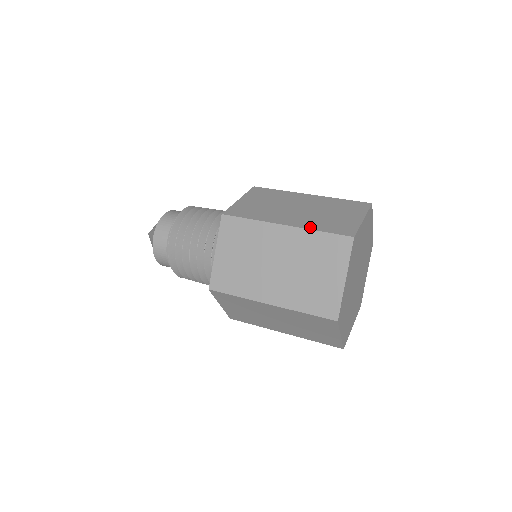
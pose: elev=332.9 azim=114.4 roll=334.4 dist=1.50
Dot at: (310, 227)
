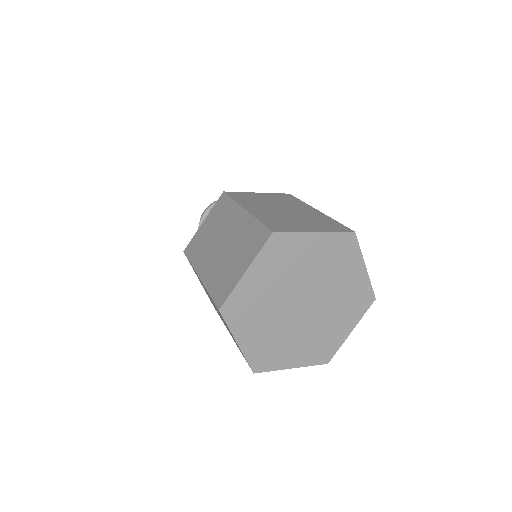
Dot at: (258, 216)
